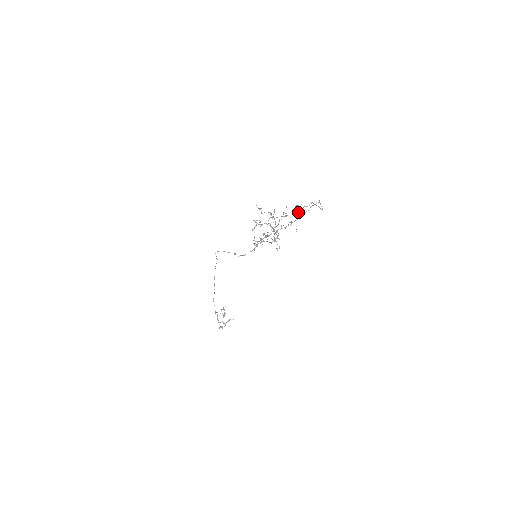
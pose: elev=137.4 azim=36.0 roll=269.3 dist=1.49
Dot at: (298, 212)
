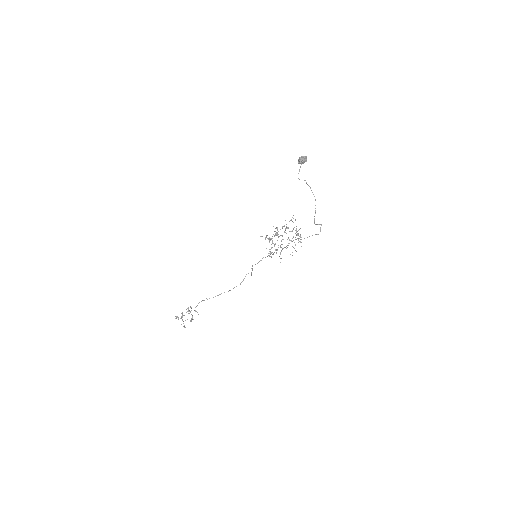
Dot at: (302, 157)
